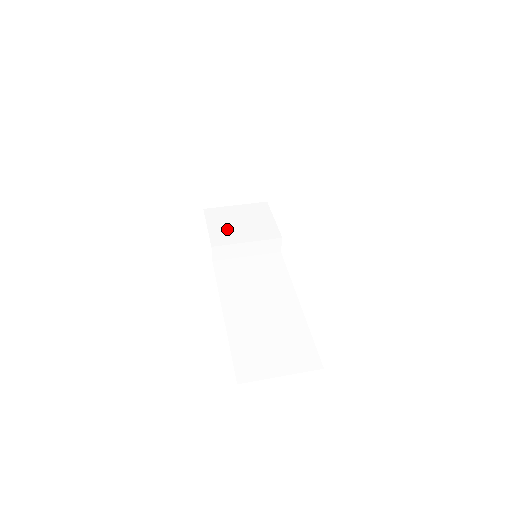
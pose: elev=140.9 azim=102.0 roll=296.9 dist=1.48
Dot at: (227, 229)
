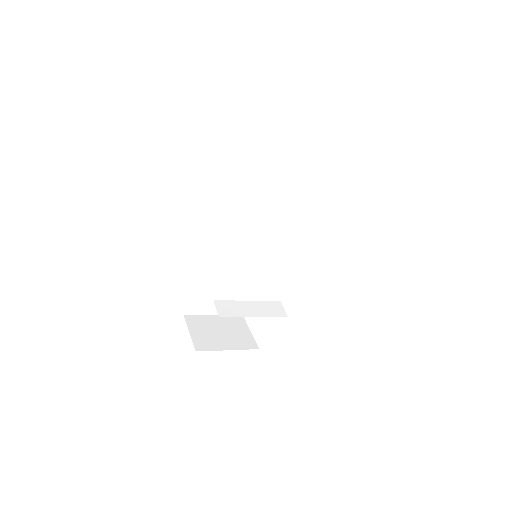
Dot at: occluded
